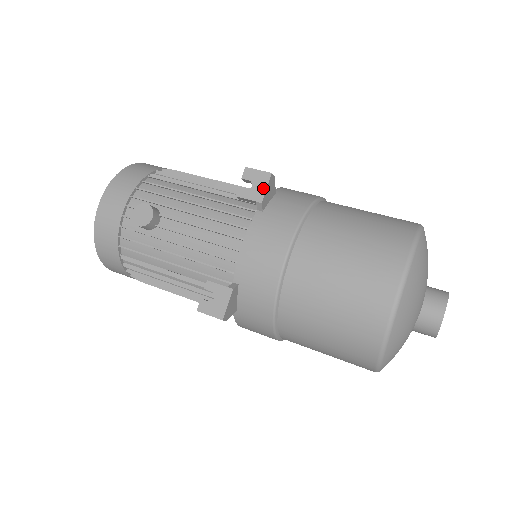
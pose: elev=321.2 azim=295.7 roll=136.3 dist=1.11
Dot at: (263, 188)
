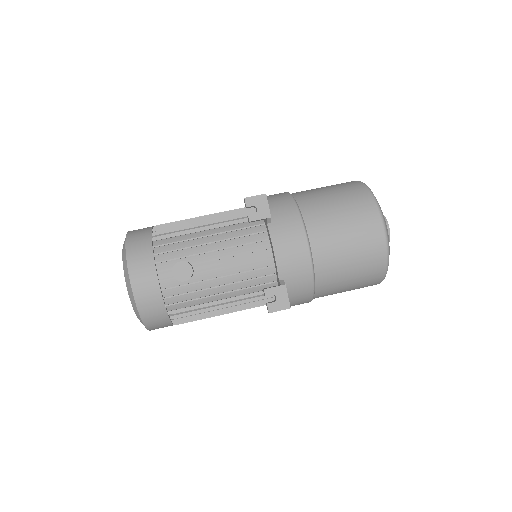
Dot at: (266, 207)
